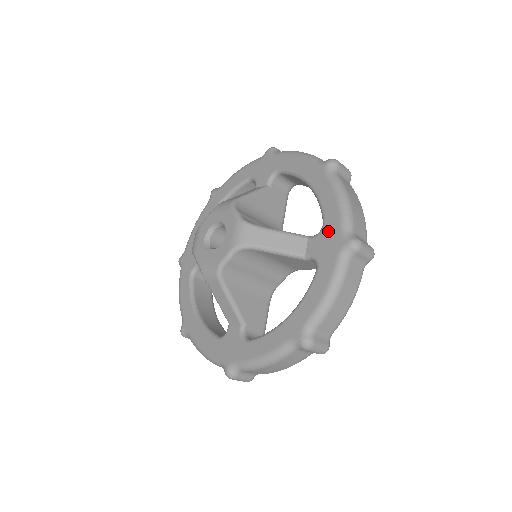
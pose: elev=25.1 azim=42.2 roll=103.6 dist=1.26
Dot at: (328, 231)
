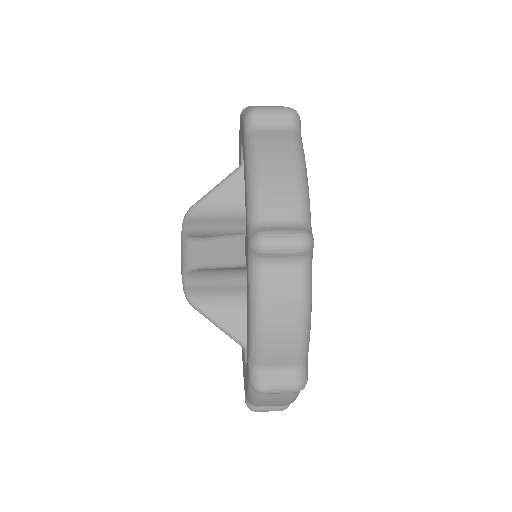
Dot at: (246, 226)
